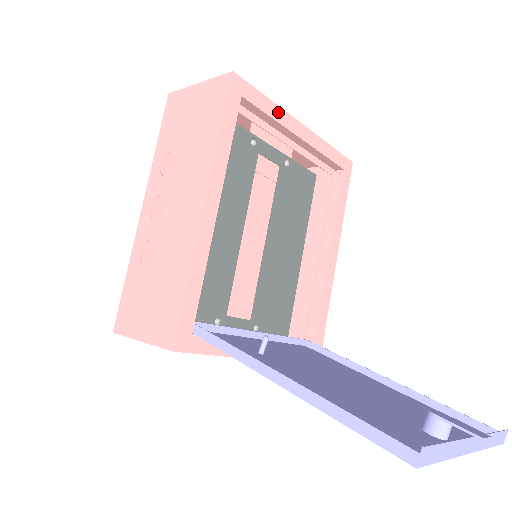
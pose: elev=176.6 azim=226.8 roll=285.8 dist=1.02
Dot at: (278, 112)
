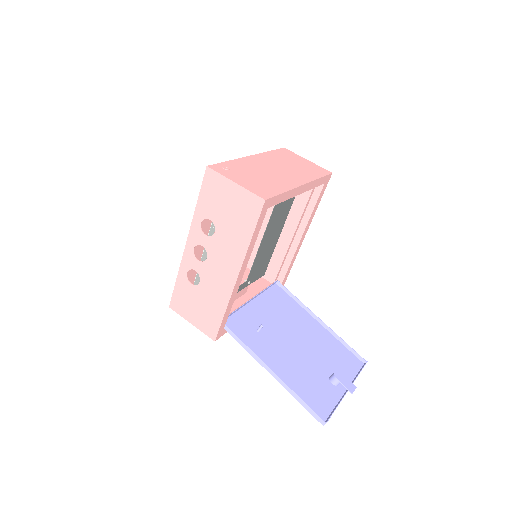
Dot at: (289, 194)
